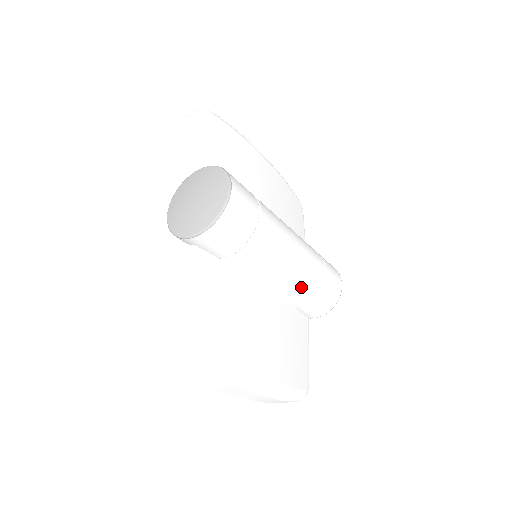
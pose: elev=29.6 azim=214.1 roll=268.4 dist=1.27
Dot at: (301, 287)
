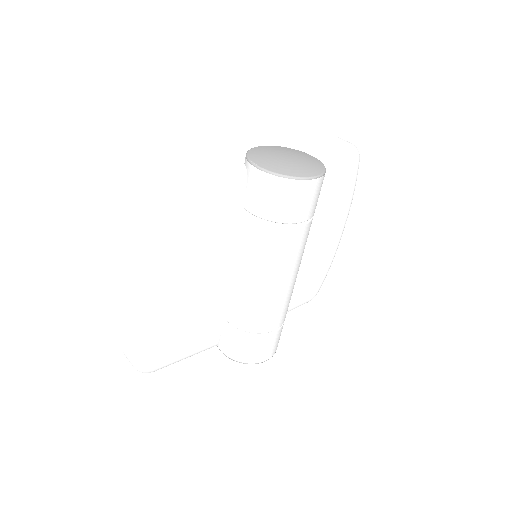
Dot at: (249, 310)
